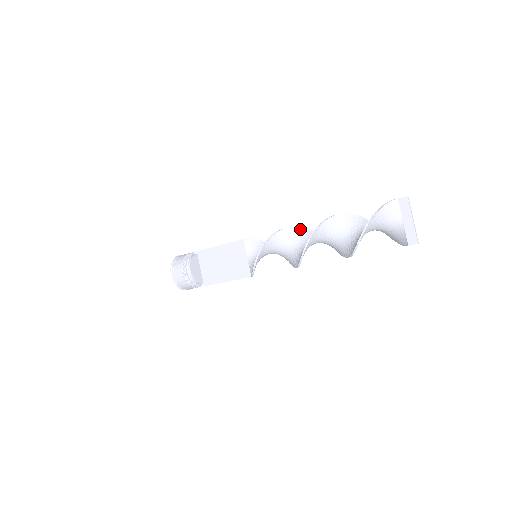
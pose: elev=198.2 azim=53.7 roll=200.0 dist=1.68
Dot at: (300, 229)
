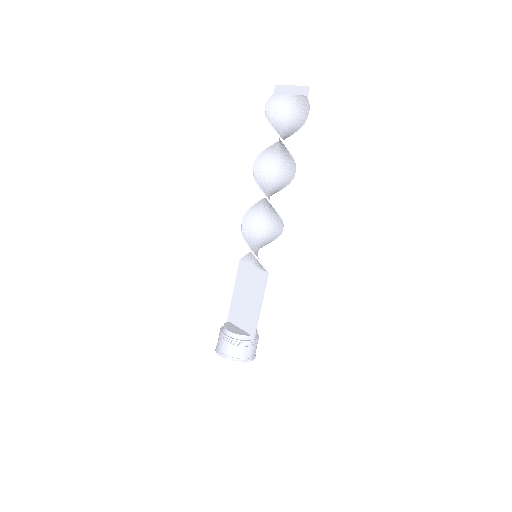
Dot at: (261, 201)
